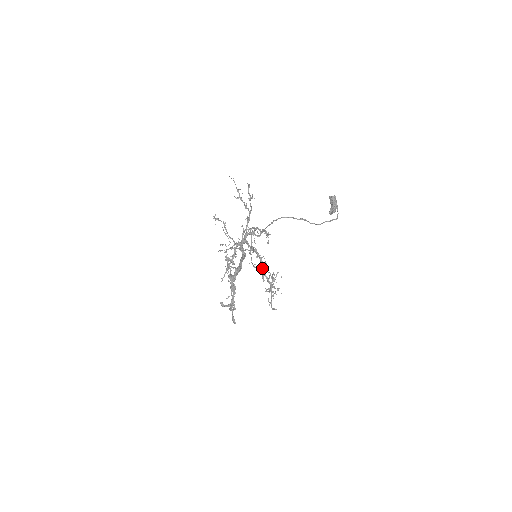
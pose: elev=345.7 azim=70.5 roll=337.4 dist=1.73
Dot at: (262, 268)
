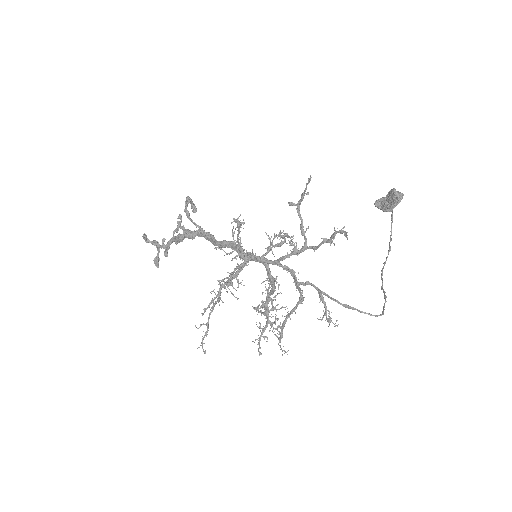
Dot at: (268, 298)
